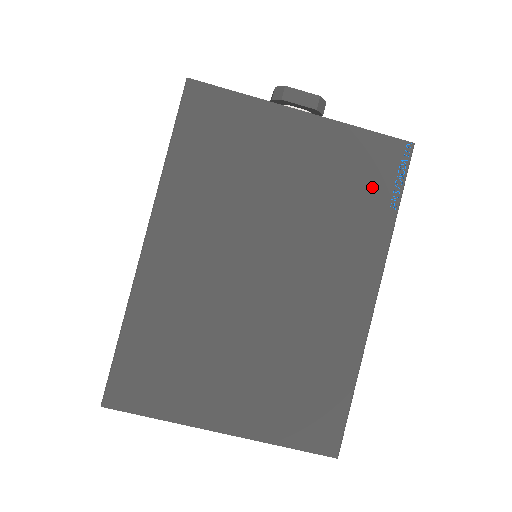
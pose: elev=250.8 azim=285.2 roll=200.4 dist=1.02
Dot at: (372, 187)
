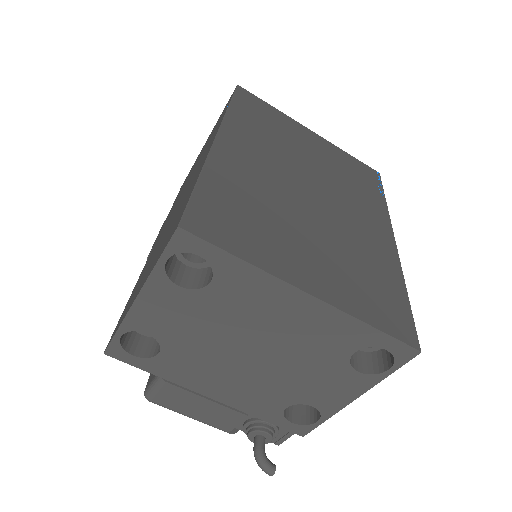
Dot at: (366, 181)
